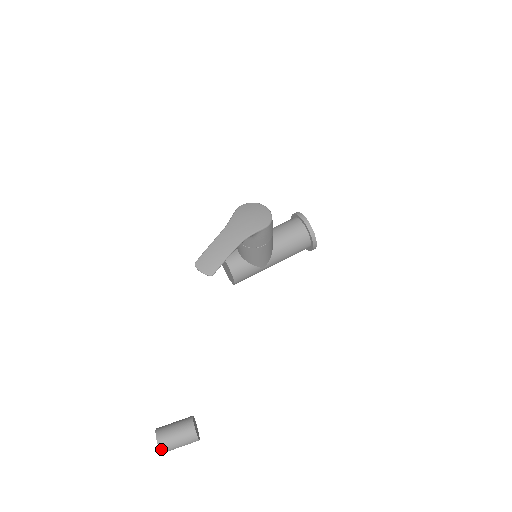
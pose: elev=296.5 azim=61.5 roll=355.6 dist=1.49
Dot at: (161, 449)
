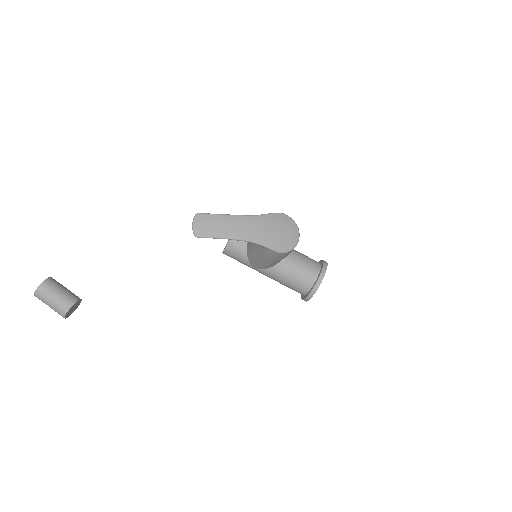
Dot at: (36, 293)
